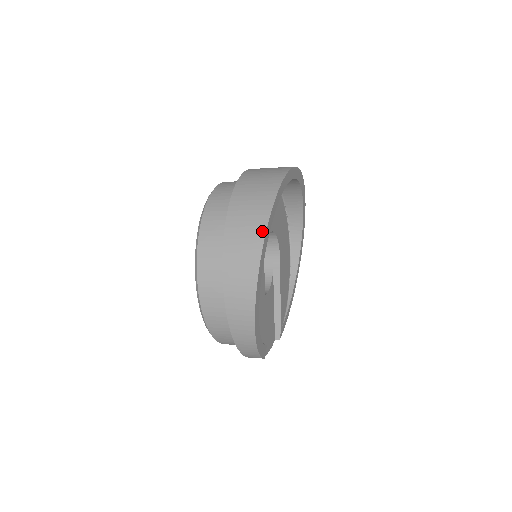
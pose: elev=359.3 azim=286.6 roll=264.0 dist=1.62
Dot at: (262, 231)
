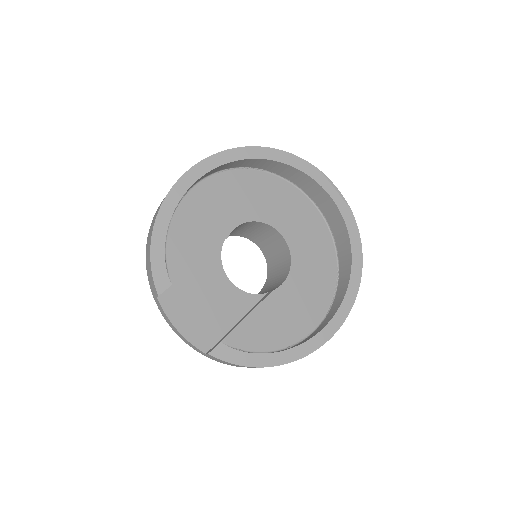
Dot at: (231, 150)
